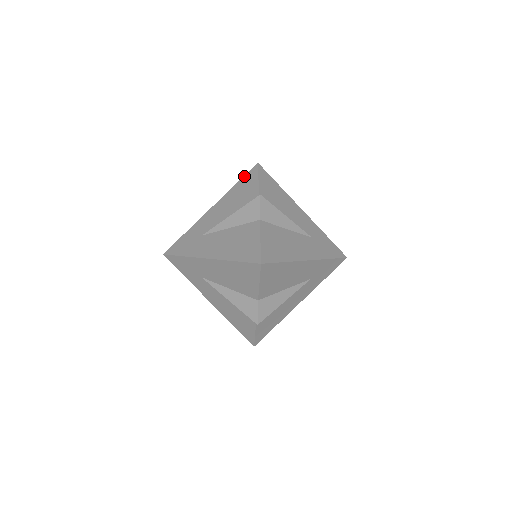
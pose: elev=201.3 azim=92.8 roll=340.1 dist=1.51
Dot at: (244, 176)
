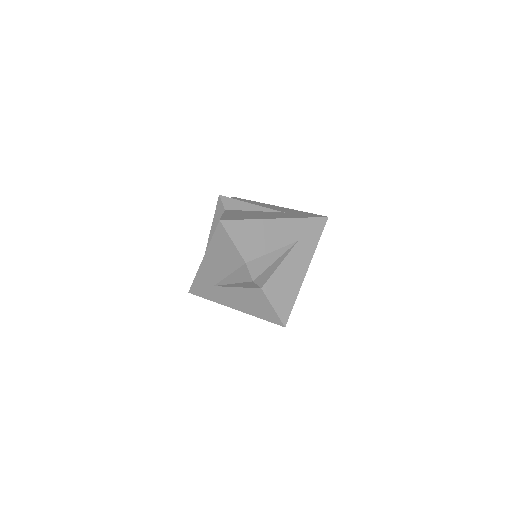
Dot at: occluded
